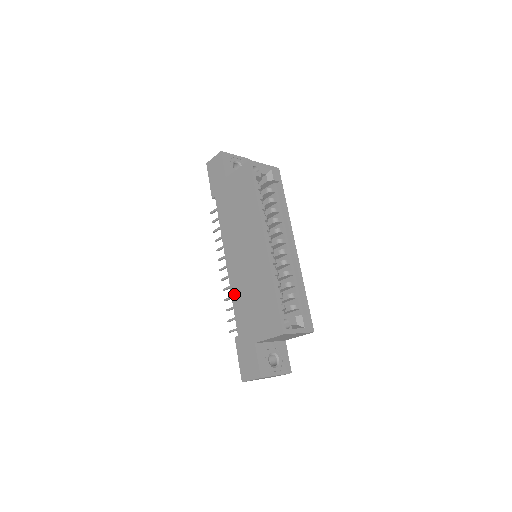
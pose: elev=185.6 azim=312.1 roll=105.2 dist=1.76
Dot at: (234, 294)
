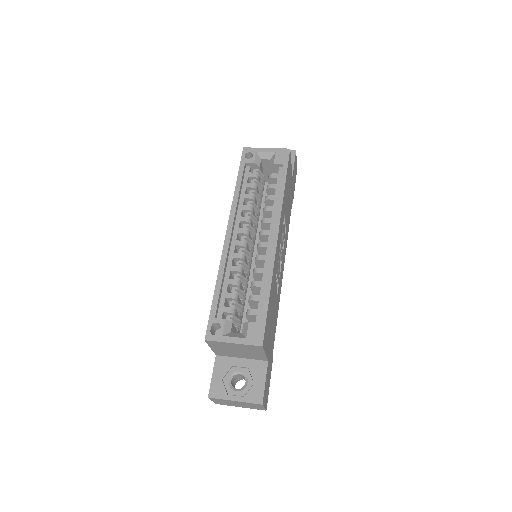
Dot at: occluded
